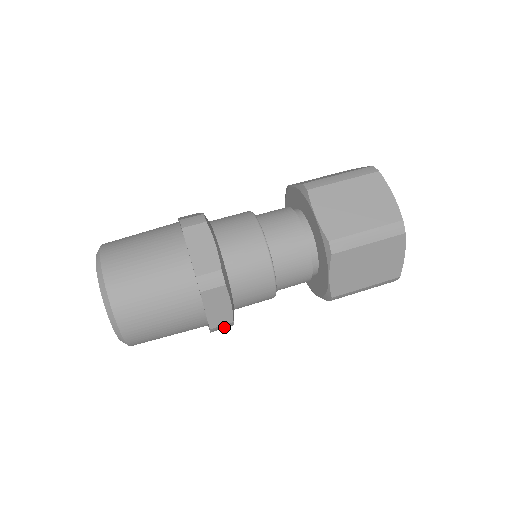
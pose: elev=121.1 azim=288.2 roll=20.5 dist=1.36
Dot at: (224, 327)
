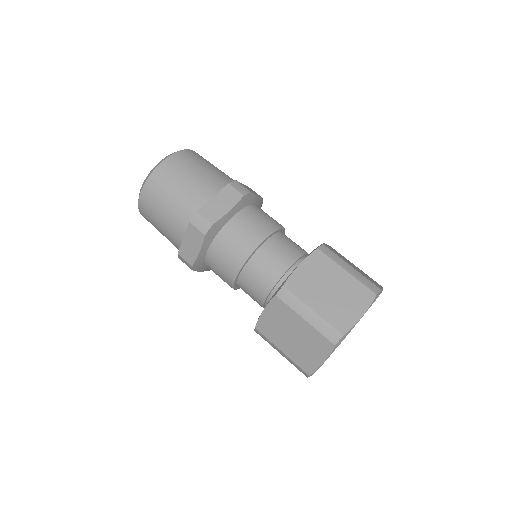
Dot at: occluded
